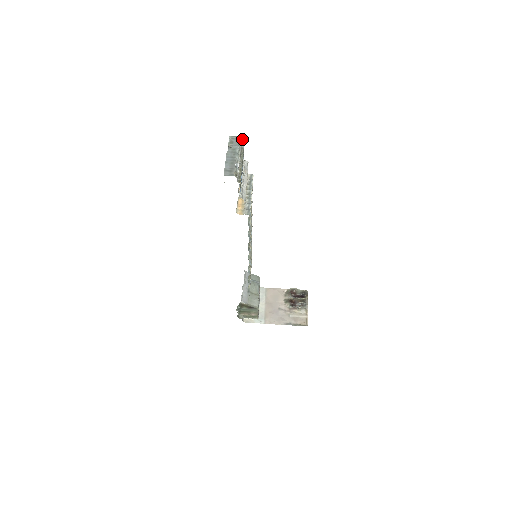
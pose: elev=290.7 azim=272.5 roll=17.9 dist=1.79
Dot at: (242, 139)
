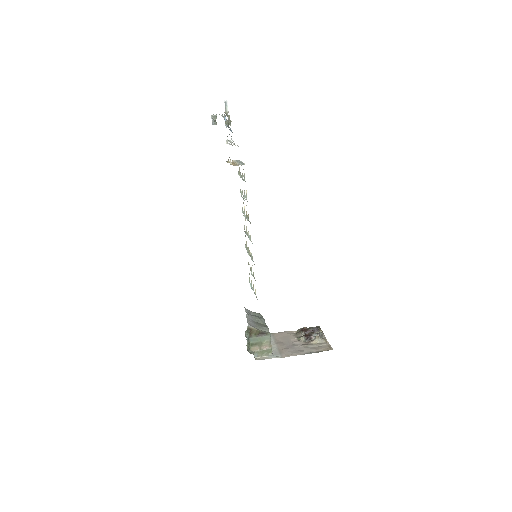
Dot at: (224, 116)
